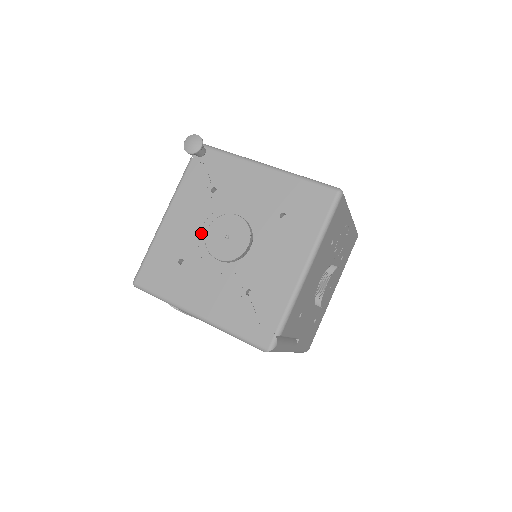
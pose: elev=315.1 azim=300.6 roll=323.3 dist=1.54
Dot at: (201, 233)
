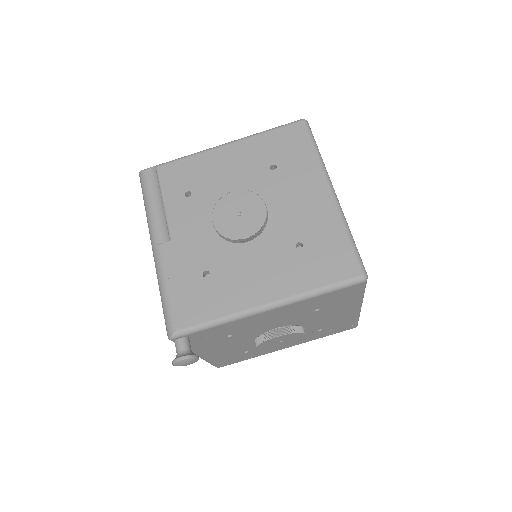
Dot at: (247, 344)
